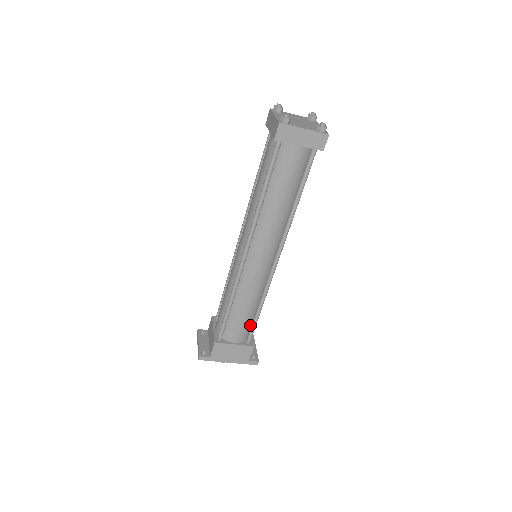
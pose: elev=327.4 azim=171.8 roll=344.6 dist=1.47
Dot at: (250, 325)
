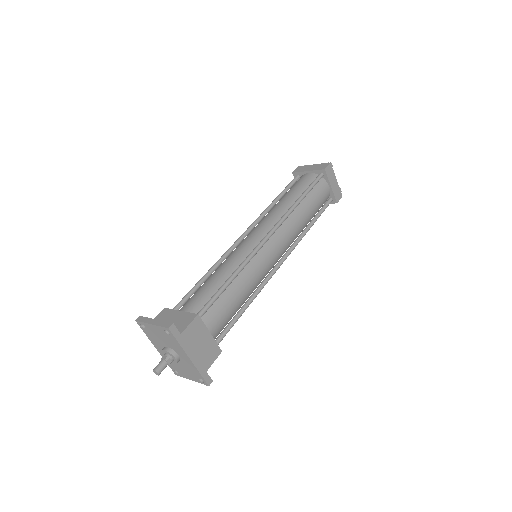
Dot at: (227, 323)
